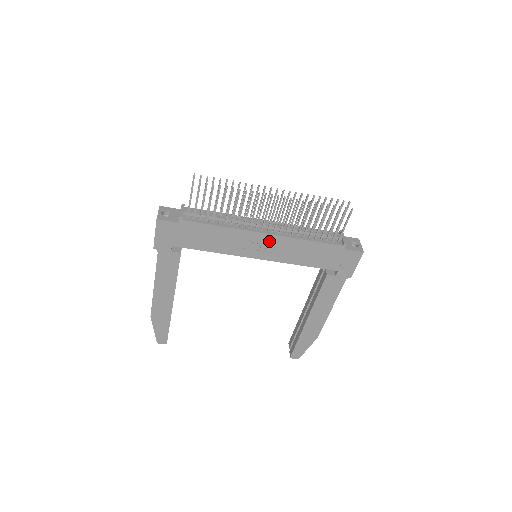
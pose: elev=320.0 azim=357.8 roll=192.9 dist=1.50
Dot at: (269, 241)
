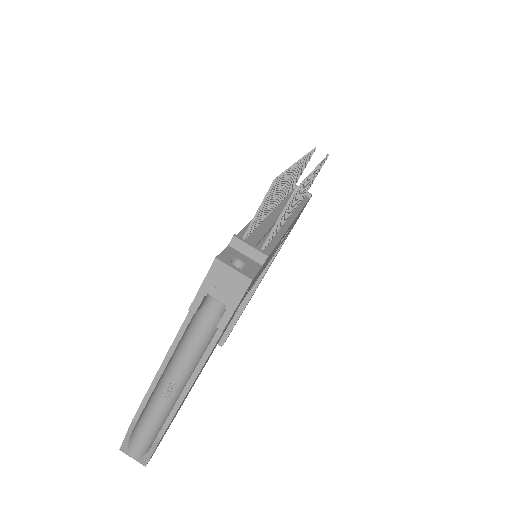
Dot at: occluded
